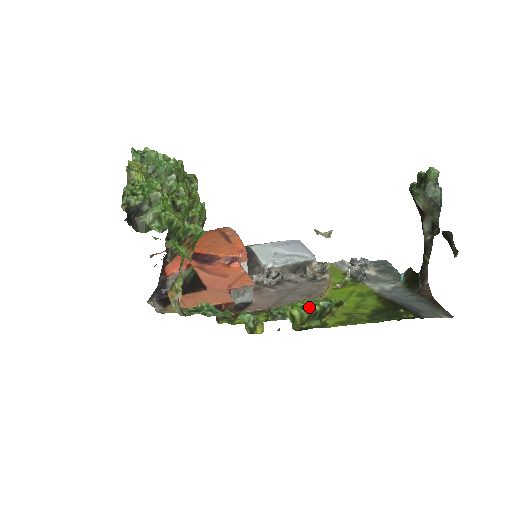
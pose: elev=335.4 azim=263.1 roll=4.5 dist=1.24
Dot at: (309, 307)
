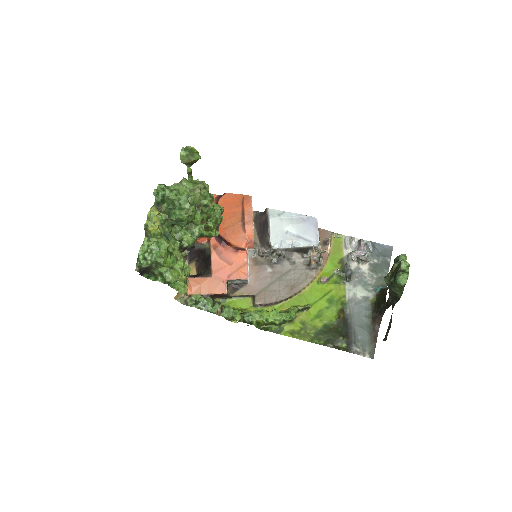
Dot at: (271, 322)
